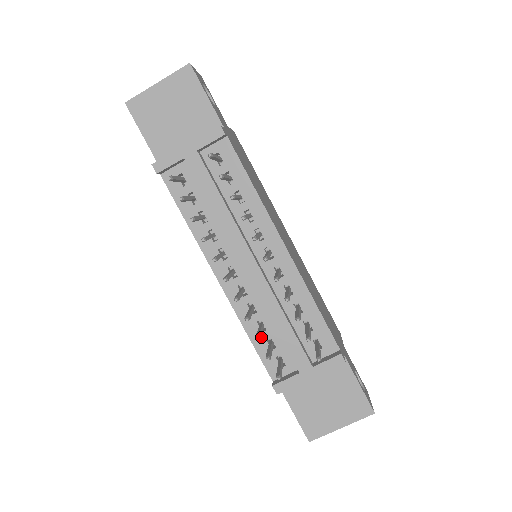
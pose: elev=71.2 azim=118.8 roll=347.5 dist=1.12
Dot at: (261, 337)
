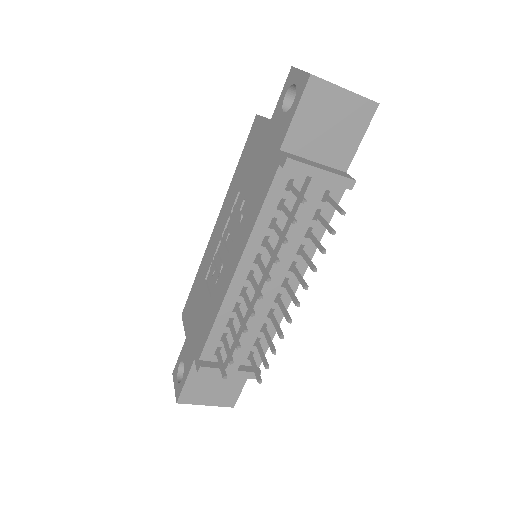
Dot at: (222, 329)
